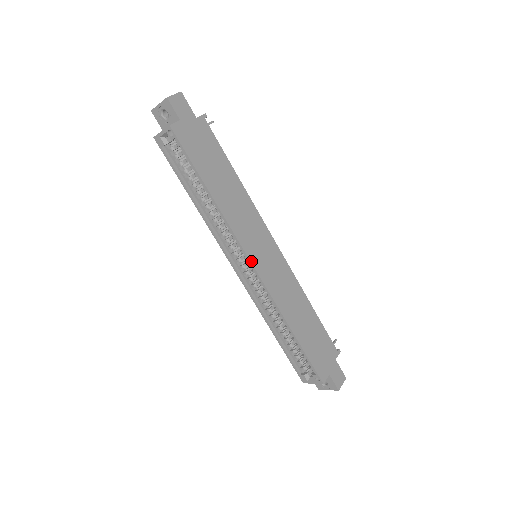
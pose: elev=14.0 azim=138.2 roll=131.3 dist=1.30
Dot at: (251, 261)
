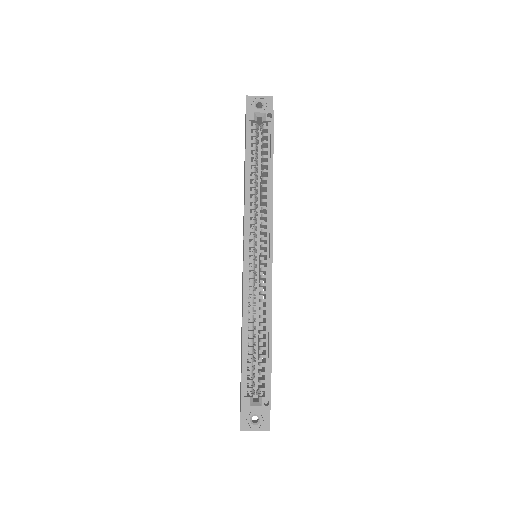
Dot at: (272, 249)
